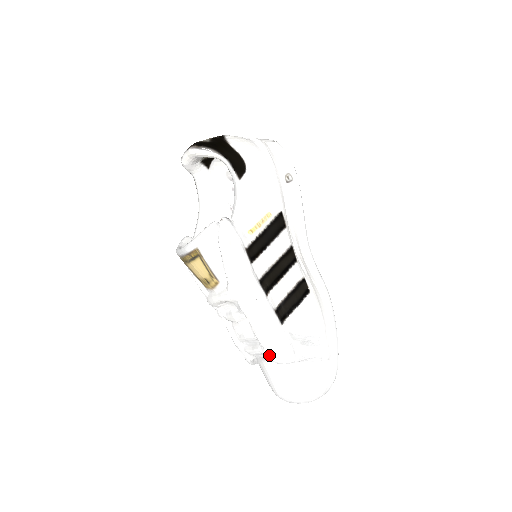
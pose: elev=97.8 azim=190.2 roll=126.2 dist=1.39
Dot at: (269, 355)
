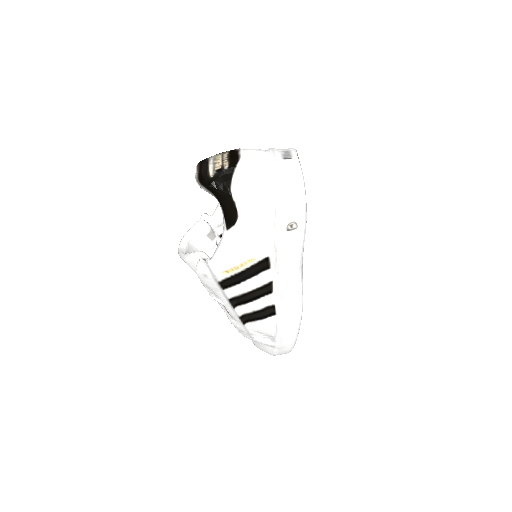
Dot at: (236, 328)
